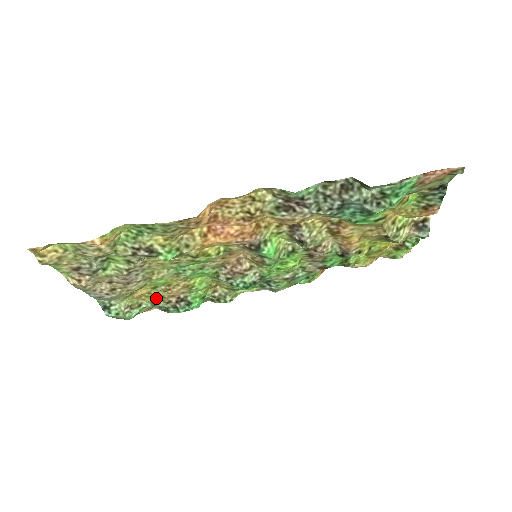
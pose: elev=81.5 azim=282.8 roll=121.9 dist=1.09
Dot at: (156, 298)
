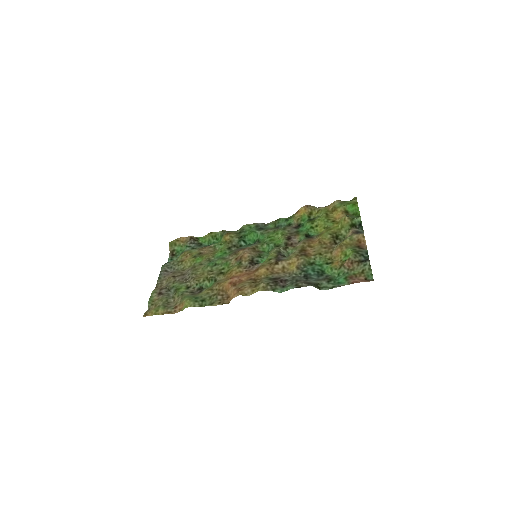
Dot at: (194, 251)
